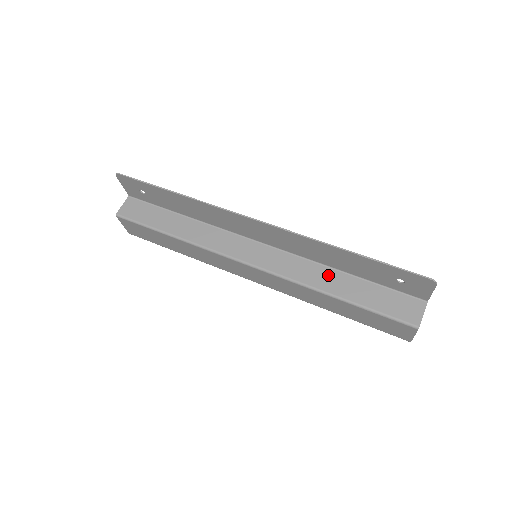
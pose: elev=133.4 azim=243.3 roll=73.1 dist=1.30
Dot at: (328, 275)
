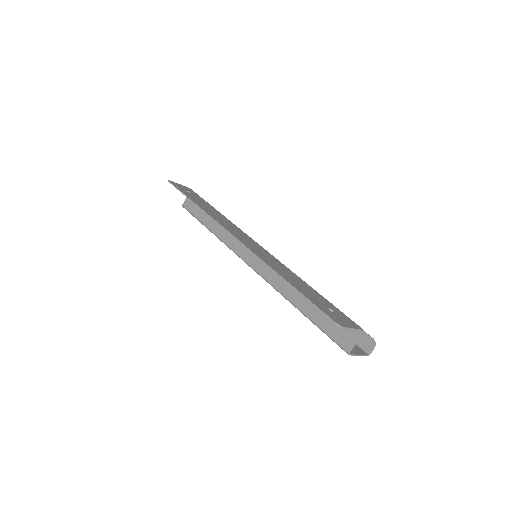
Dot at: occluded
